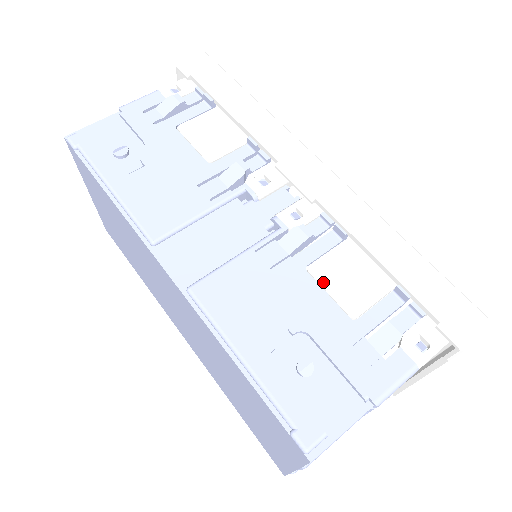
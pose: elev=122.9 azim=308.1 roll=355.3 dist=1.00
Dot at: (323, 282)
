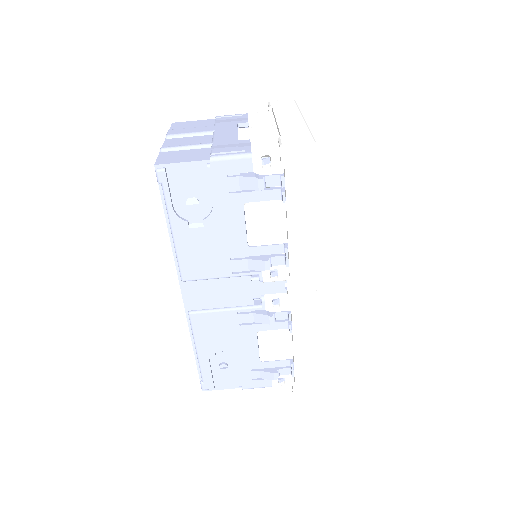
Dot at: (261, 342)
